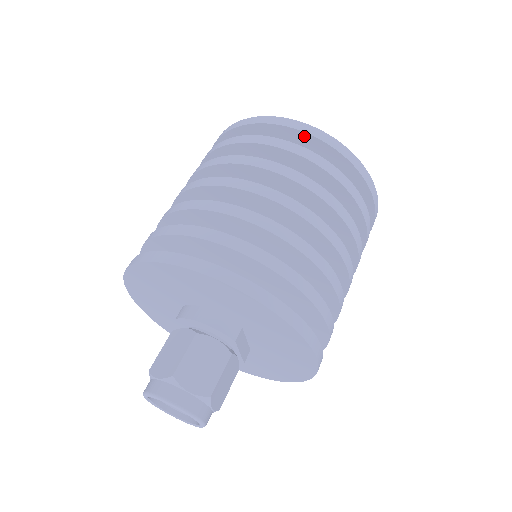
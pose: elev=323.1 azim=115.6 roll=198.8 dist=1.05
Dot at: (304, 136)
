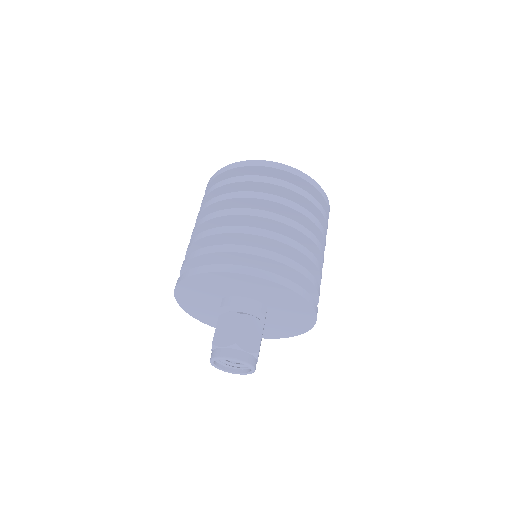
Dot at: (287, 174)
